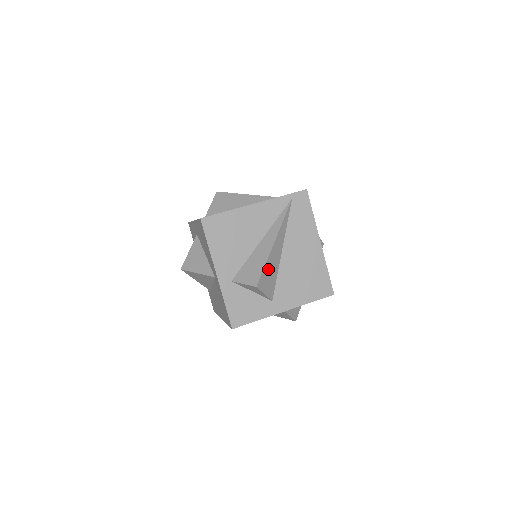
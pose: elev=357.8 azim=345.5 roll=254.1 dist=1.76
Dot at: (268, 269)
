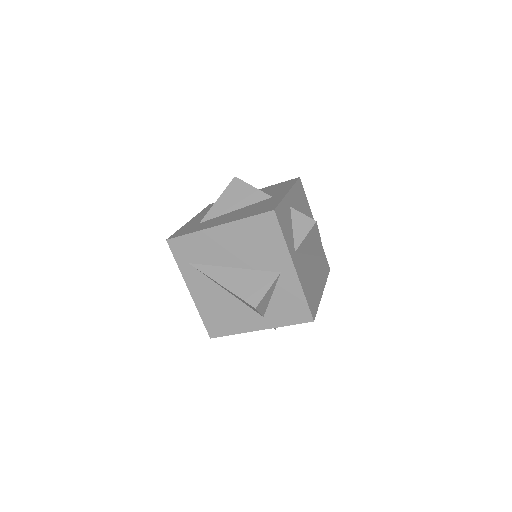
Dot at: (314, 237)
